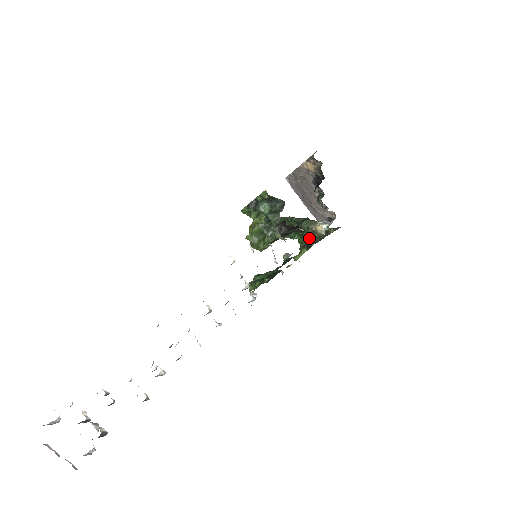
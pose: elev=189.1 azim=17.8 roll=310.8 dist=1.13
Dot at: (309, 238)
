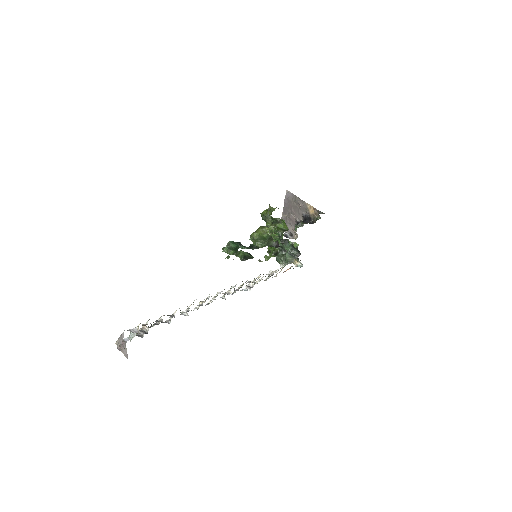
Dot at: occluded
